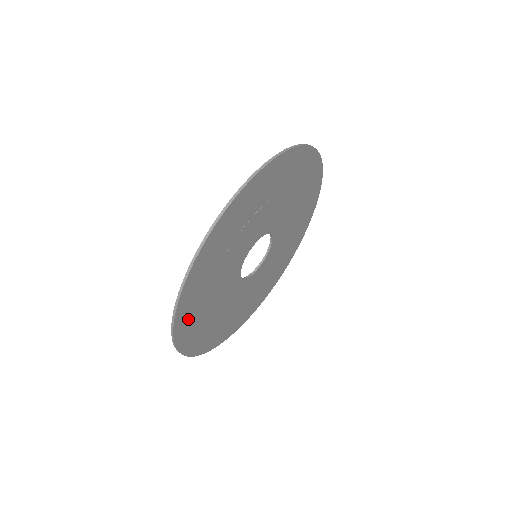
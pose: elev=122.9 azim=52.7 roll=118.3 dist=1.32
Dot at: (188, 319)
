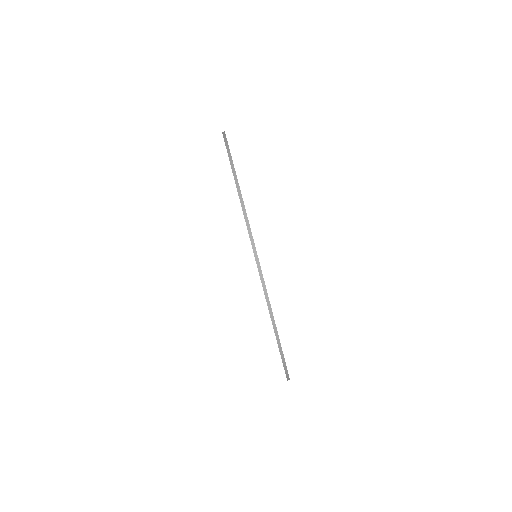
Dot at: occluded
